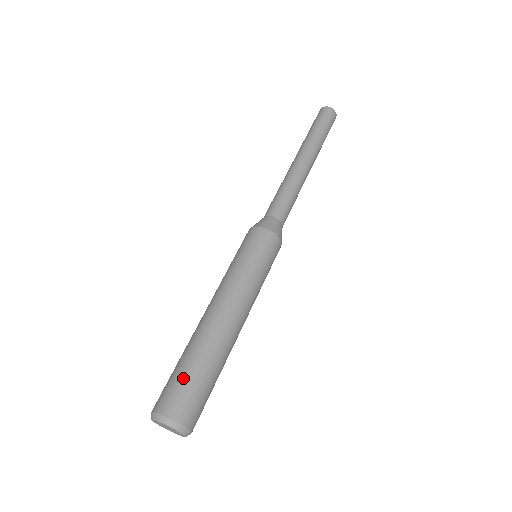
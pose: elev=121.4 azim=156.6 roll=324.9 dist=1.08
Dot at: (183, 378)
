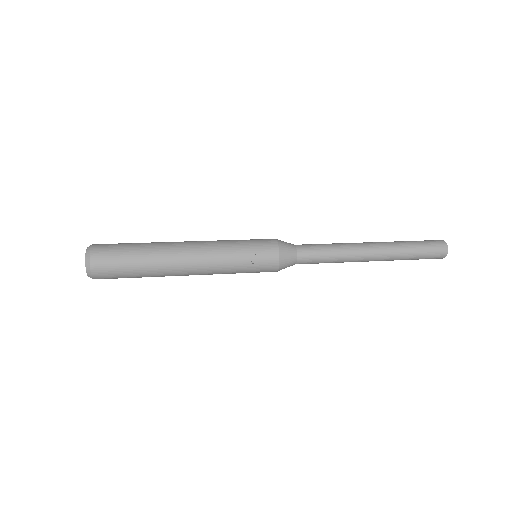
Dot at: occluded
